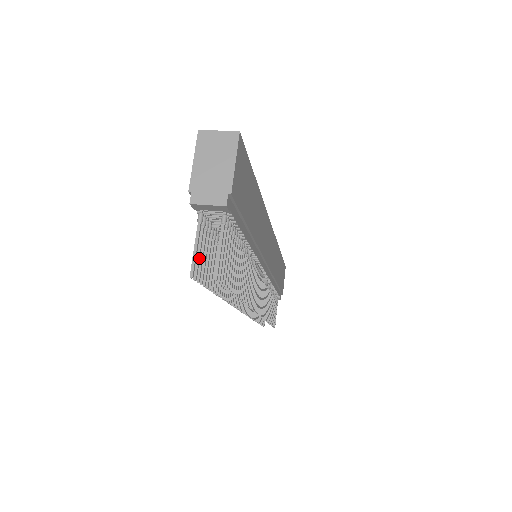
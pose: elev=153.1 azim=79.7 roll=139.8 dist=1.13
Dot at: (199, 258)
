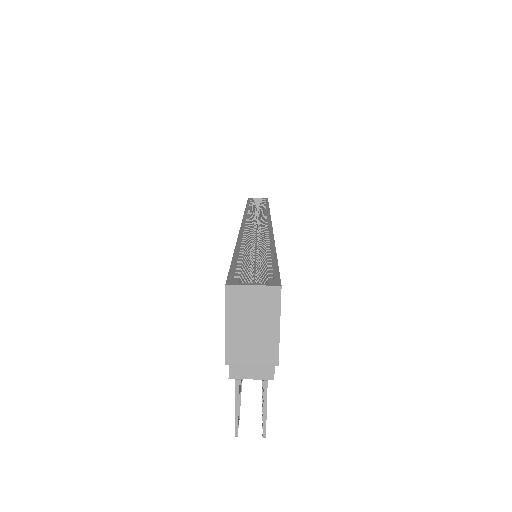
Dot at: (239, 405)
